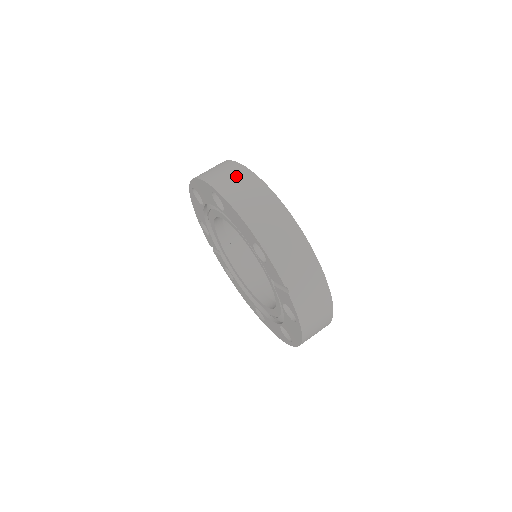
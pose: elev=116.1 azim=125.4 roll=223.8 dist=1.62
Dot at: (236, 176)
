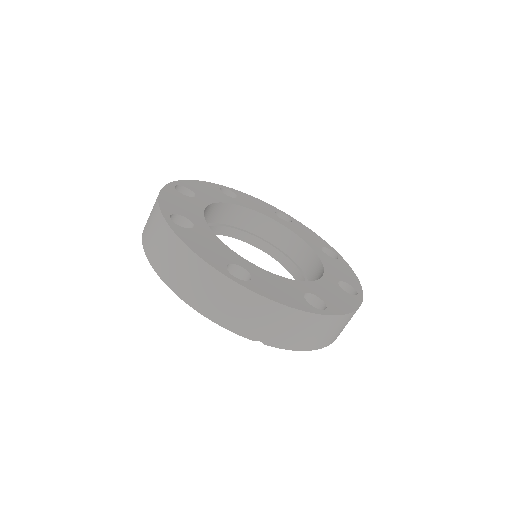
Dot at: (158, 235)
